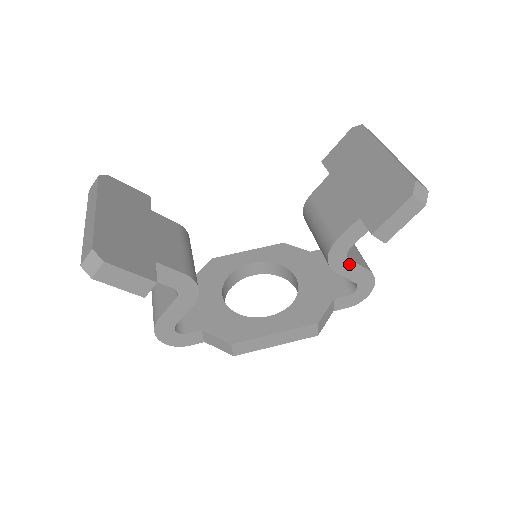
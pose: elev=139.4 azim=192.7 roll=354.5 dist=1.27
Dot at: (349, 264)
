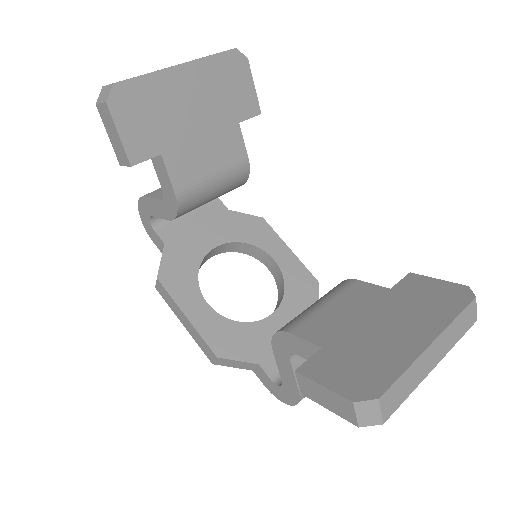
Dot at: (287, 363)
